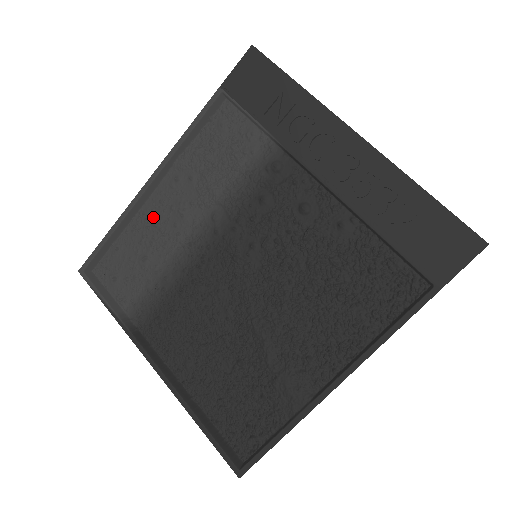
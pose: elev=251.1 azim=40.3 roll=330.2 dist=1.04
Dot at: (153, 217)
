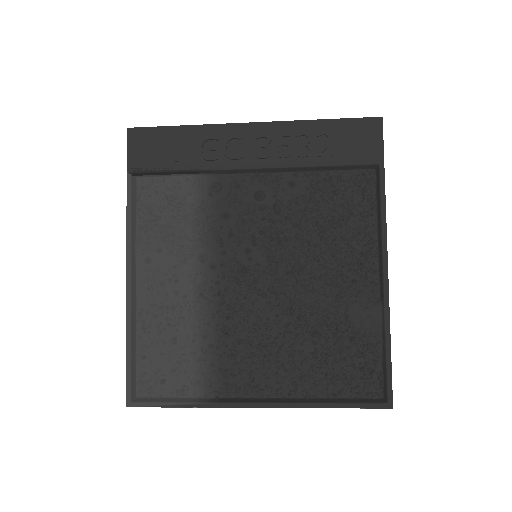
Dot at: (153, 305)
